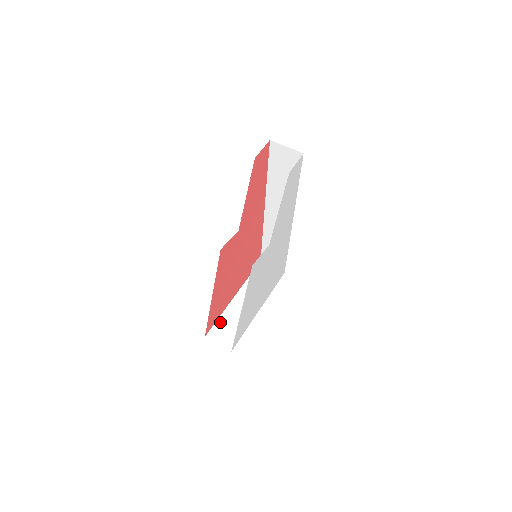
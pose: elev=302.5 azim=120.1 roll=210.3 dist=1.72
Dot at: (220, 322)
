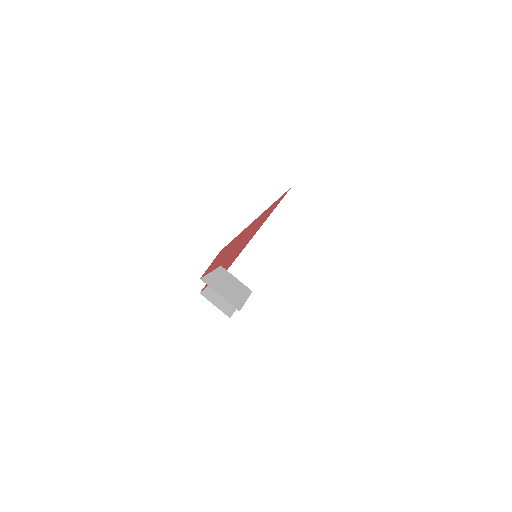
Dot at: (241, 258)
